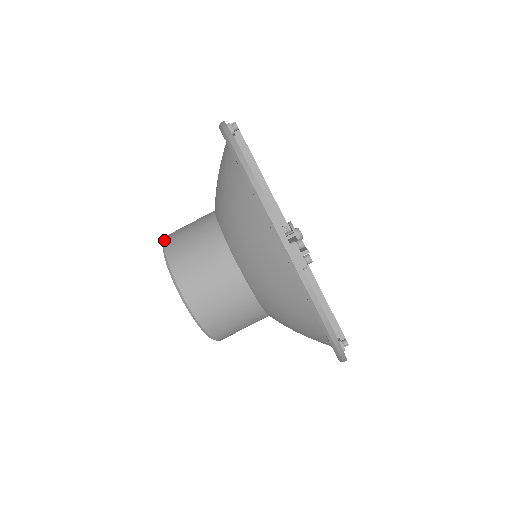
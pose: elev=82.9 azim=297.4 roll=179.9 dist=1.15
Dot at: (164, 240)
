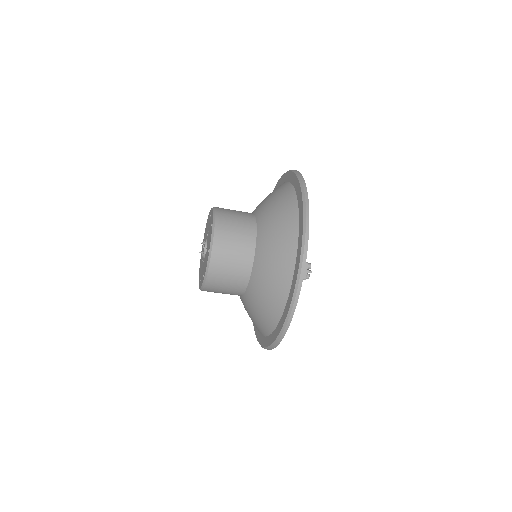
Dot at: (216, 209)
